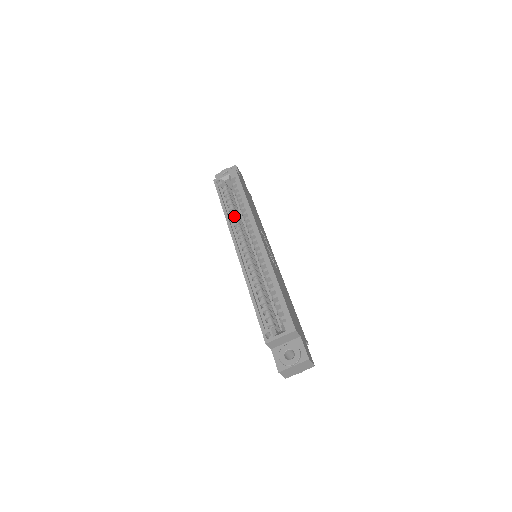
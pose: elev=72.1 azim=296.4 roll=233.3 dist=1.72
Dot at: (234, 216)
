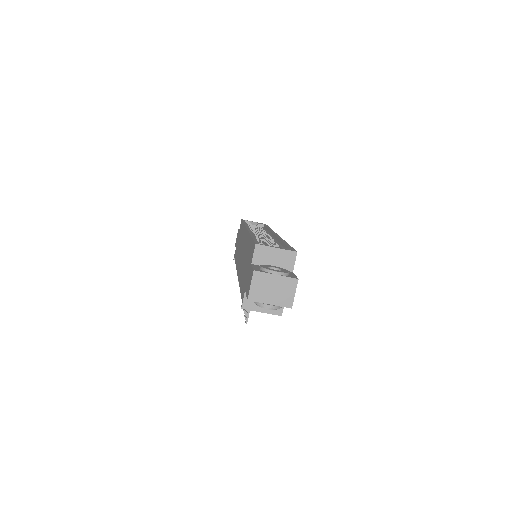
Dot at: occluded
